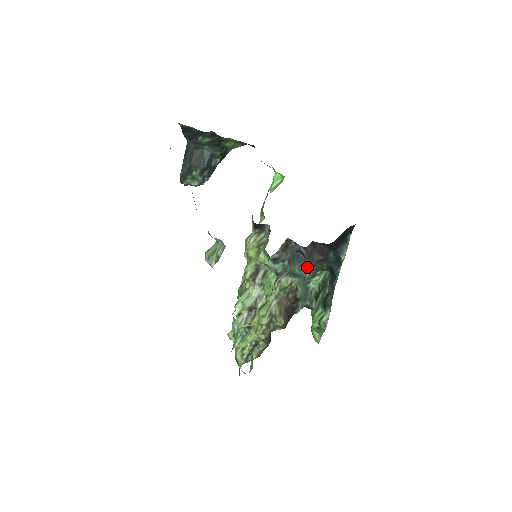
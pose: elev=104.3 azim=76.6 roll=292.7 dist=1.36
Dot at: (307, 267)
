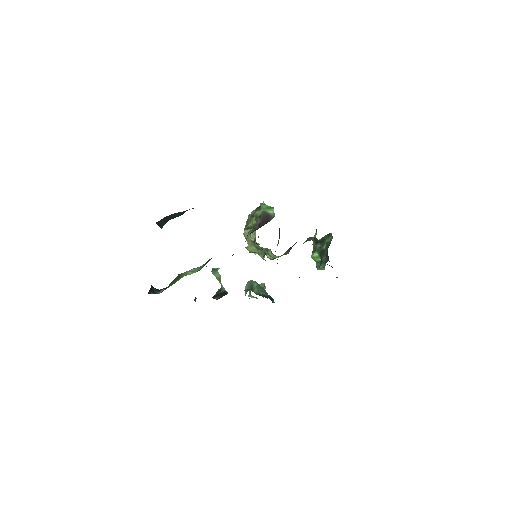
Dot at: occluded
